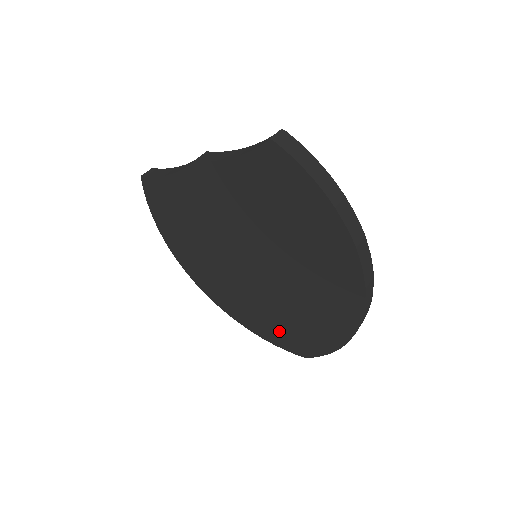
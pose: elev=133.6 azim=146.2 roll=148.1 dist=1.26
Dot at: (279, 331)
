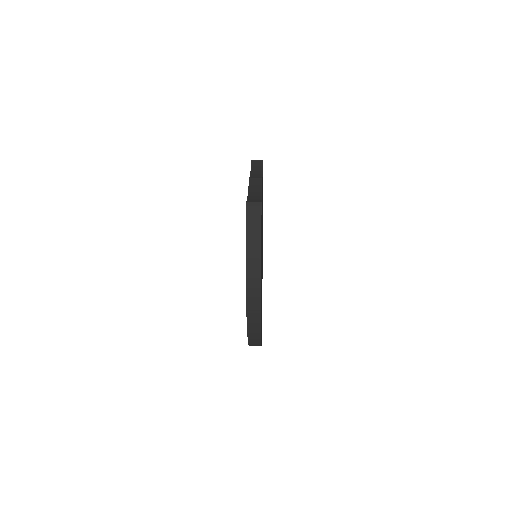
Dot at: occluded
